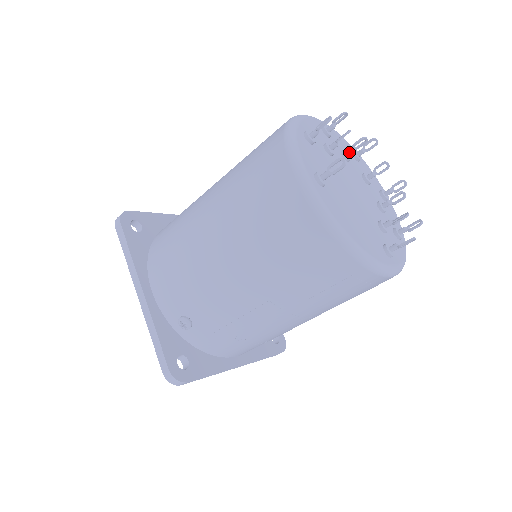
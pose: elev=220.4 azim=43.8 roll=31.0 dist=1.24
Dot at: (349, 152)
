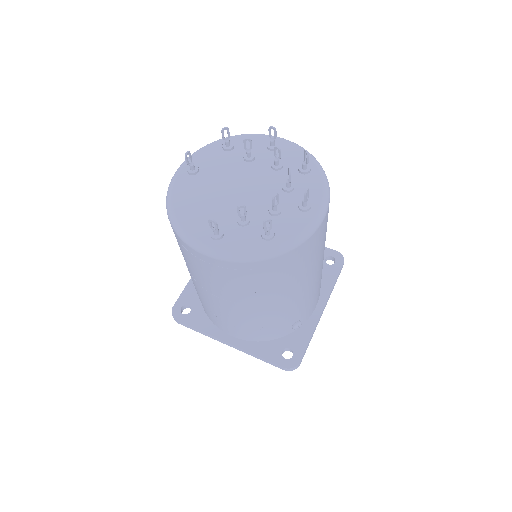
Dot at: (274, 161)
